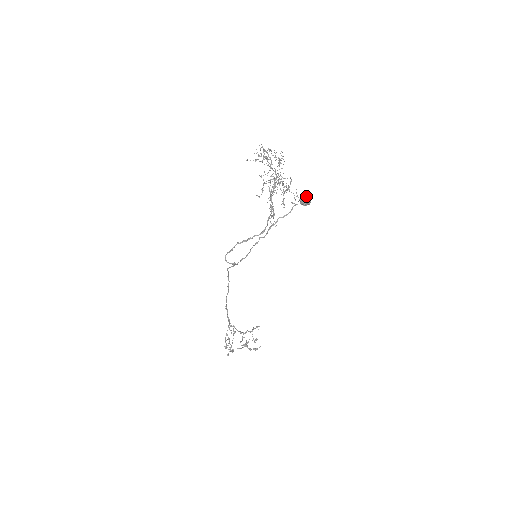
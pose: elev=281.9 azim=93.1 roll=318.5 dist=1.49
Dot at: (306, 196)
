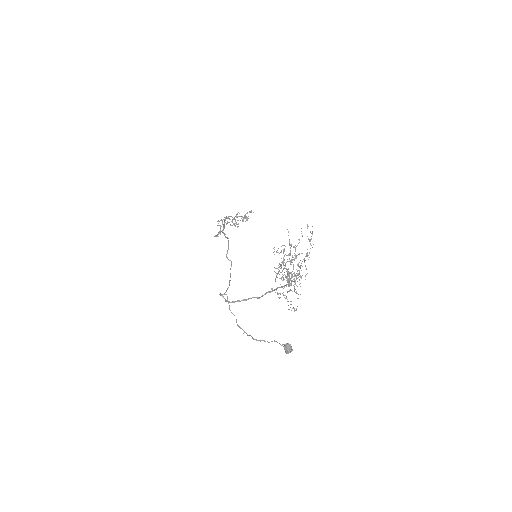
Dot at: (290, 350)
